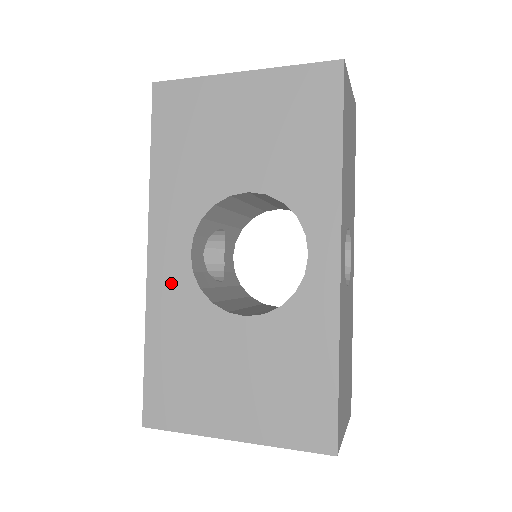
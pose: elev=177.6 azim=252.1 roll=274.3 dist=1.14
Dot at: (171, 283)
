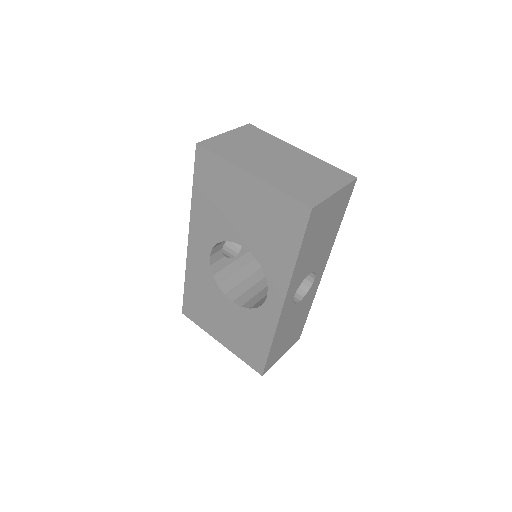
Dot at: (199, 264)
